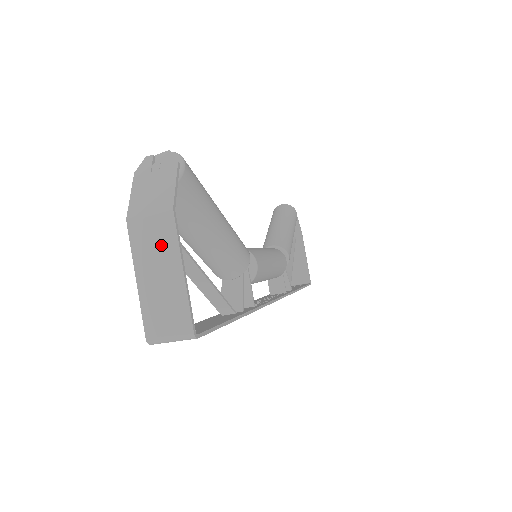
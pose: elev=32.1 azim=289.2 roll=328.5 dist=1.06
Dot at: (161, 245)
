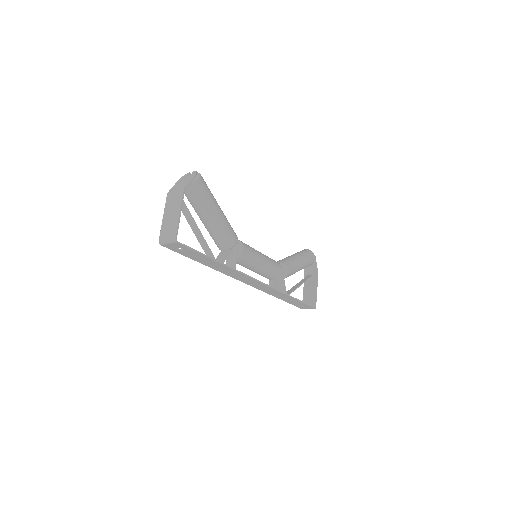
Dot at: (176, 203)
